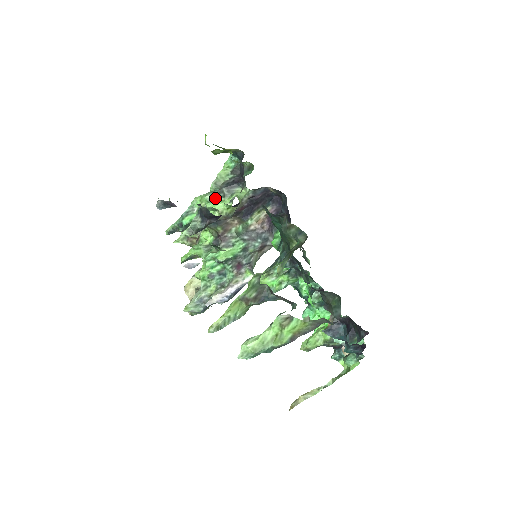
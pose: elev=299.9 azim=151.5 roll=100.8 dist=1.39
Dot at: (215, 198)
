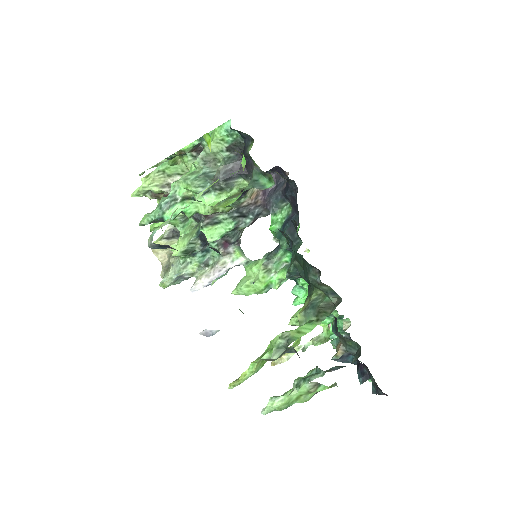
Dot at: (207, 190)
